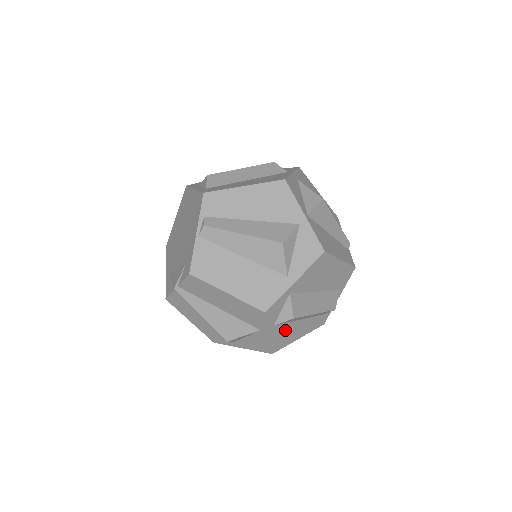
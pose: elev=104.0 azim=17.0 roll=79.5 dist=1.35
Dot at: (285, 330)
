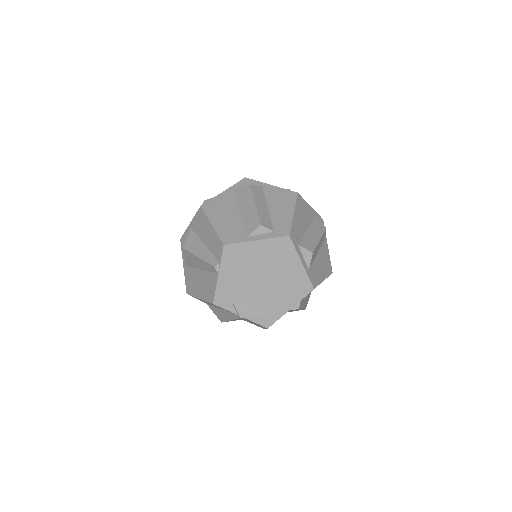
Dot at: occluded
